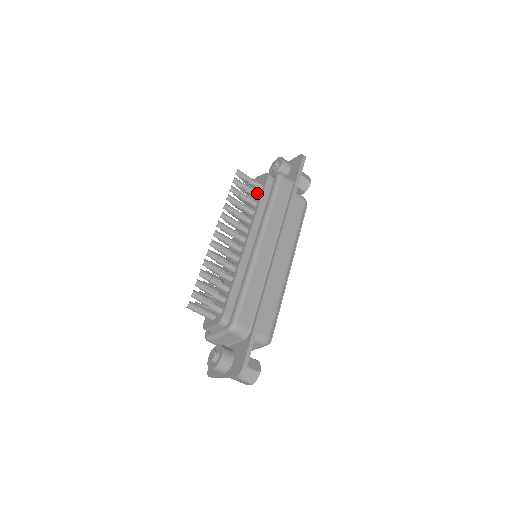
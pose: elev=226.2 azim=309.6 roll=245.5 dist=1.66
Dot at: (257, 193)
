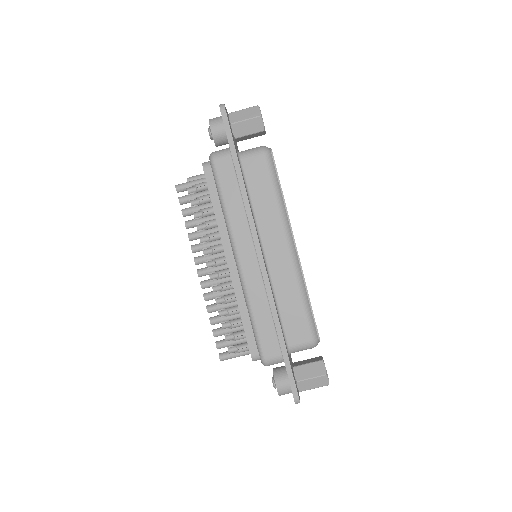
Dot at: (206, 199)
